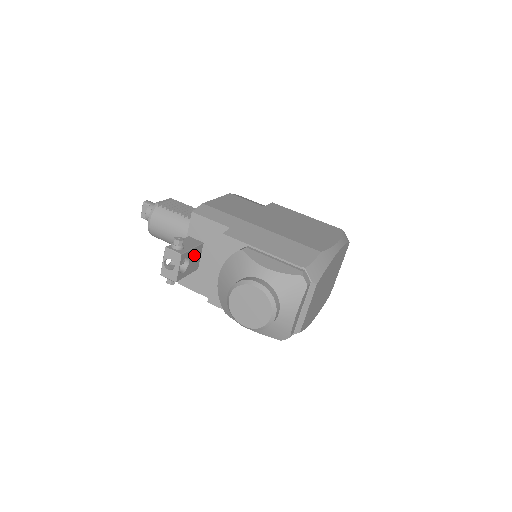
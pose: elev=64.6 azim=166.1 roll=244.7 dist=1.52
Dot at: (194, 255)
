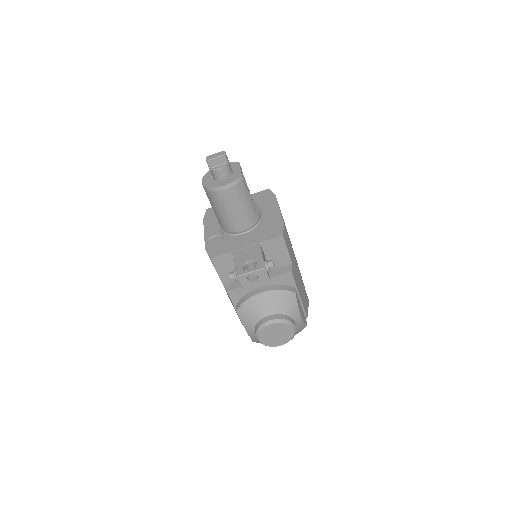
Dot at: occluded
